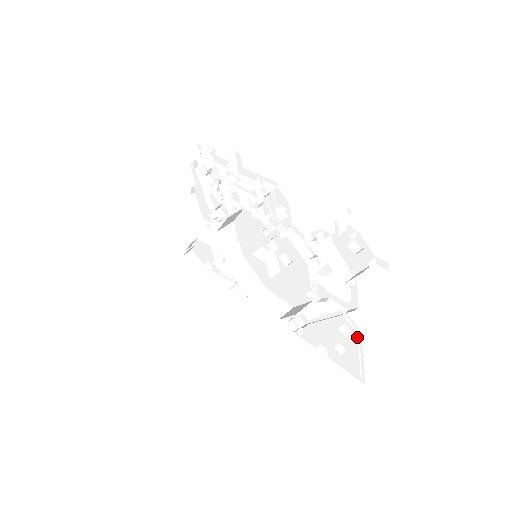
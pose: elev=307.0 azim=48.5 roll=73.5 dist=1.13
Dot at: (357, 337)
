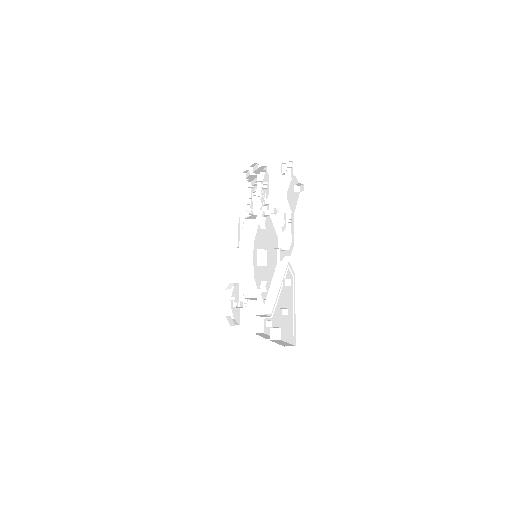
Dot at: (292, 281)
